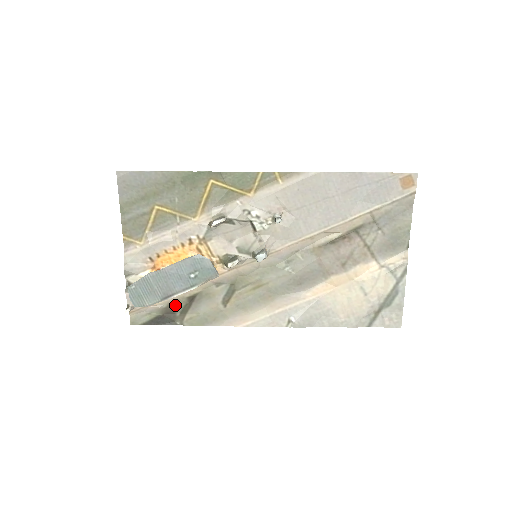
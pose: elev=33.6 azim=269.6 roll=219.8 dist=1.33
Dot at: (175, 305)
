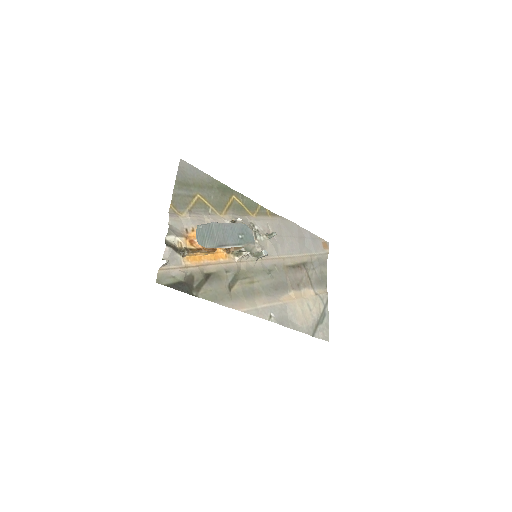
Dot at: (195, 276)
